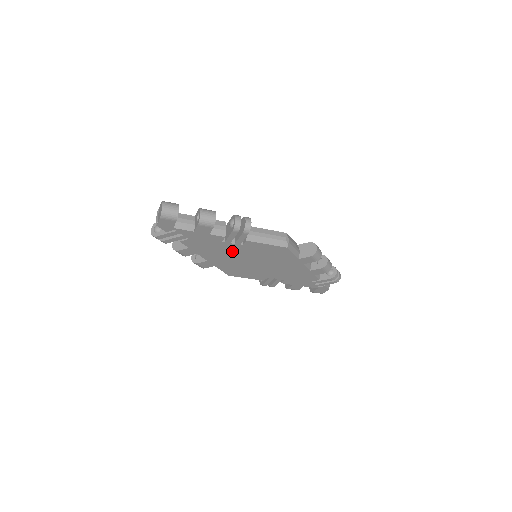
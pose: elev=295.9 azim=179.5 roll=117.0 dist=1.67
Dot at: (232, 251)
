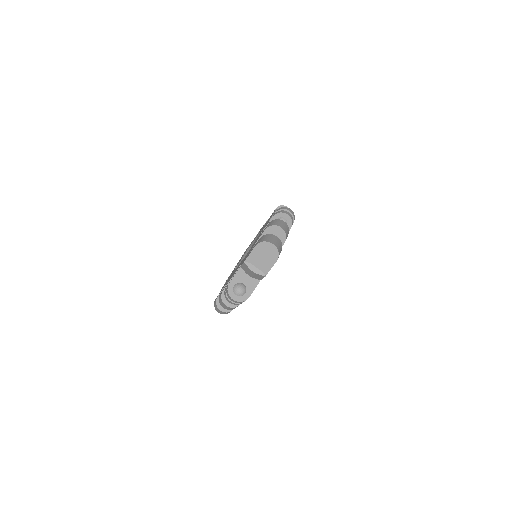
Dot at: occluded
